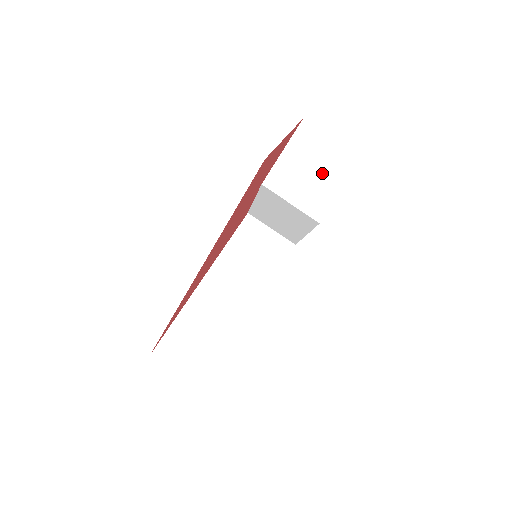
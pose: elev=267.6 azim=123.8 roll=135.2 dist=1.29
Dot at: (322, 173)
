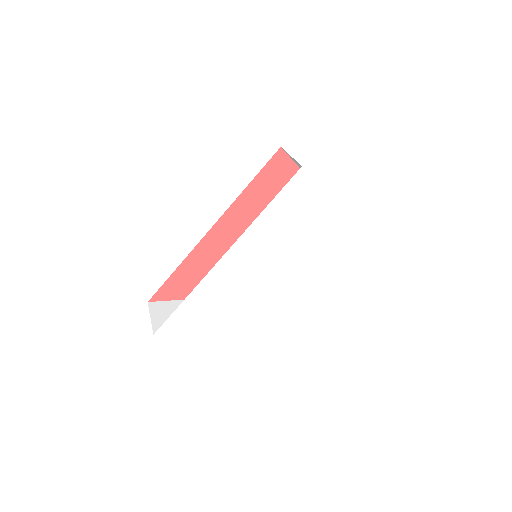
Dot at: occluded
